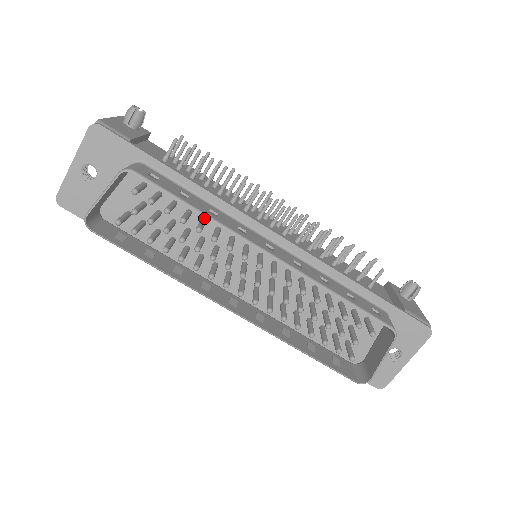
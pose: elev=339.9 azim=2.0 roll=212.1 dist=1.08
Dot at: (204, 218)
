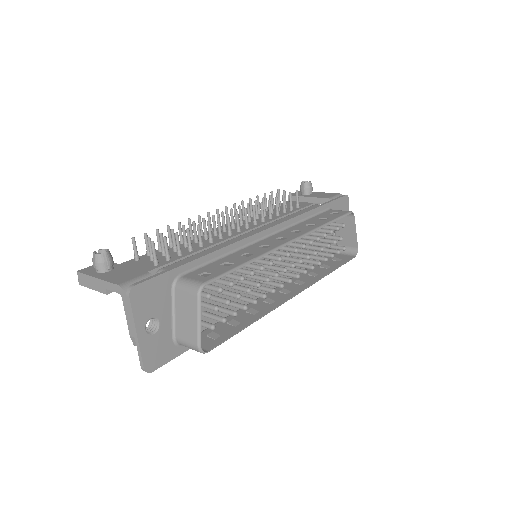
Dot at: occluded
